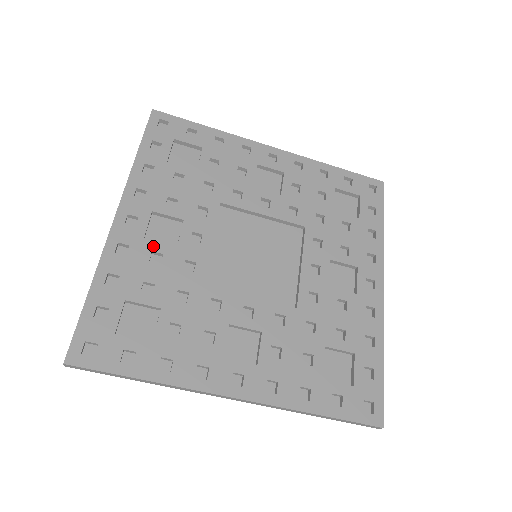
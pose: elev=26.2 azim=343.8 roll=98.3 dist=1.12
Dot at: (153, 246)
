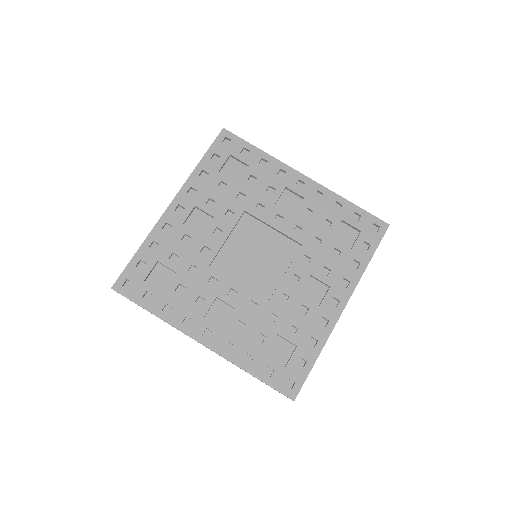
Dot at: (187, 230)
